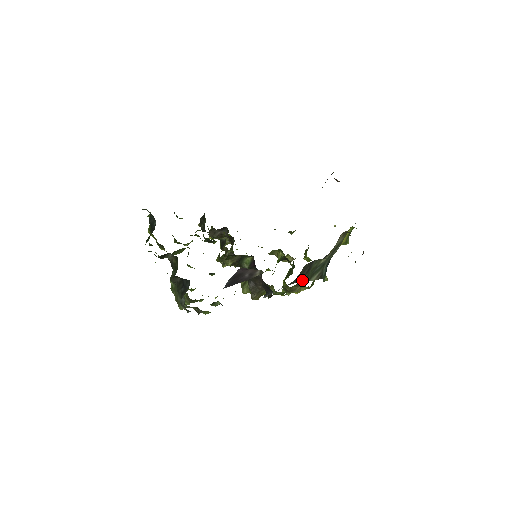
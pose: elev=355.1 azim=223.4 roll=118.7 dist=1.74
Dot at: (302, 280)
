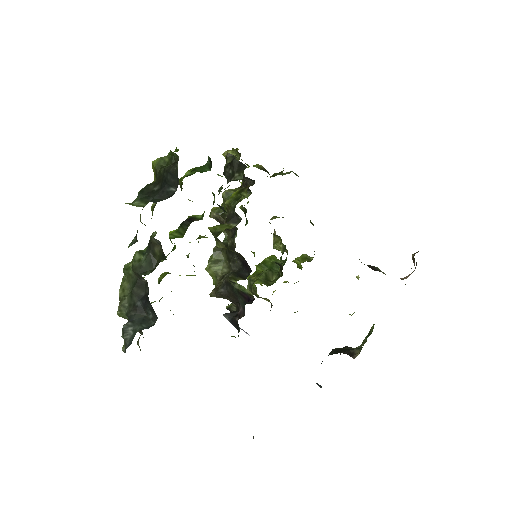
Dot at: occluded
